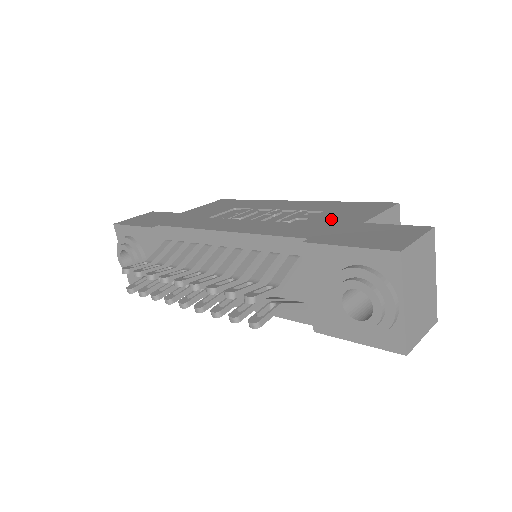
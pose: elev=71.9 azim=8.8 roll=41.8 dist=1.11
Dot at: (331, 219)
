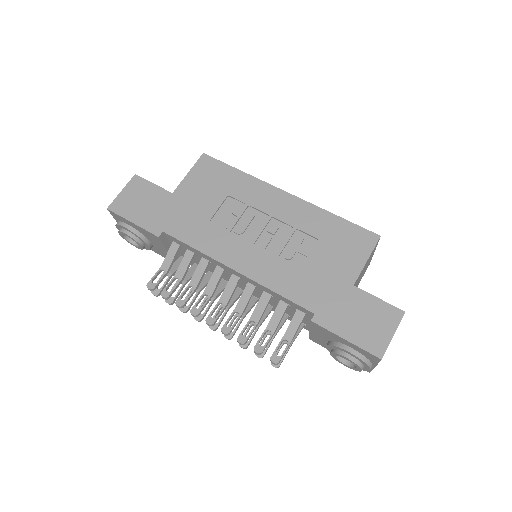
Dot at: (327, 267)
